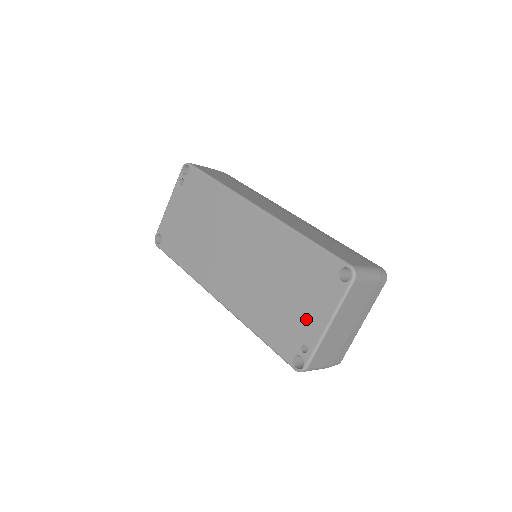
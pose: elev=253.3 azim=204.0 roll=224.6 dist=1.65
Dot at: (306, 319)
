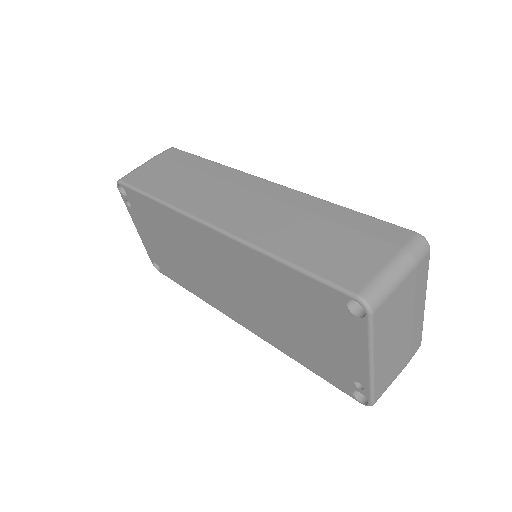
Dot at: (341, 356)
